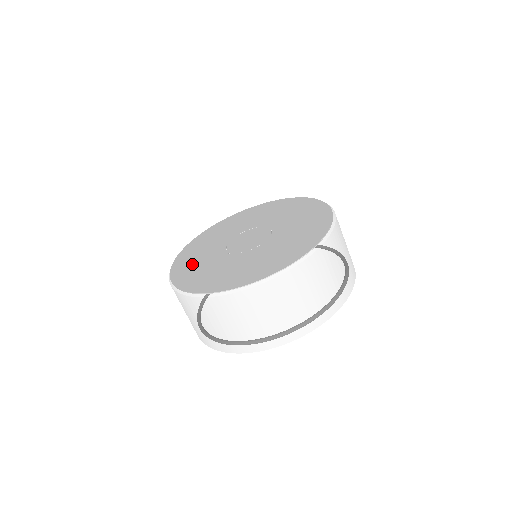
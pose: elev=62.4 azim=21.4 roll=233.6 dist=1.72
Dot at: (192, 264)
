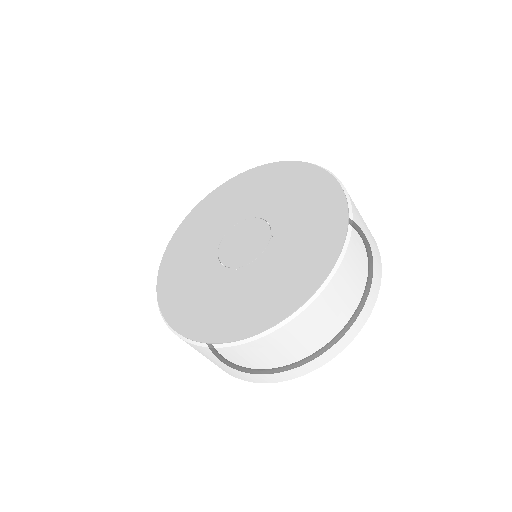
Dot at: (197, 227)
